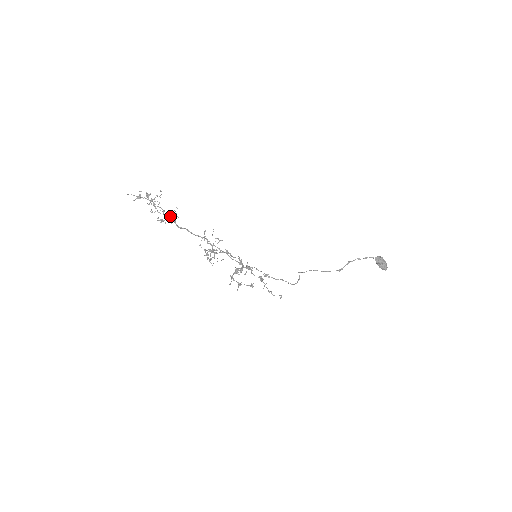
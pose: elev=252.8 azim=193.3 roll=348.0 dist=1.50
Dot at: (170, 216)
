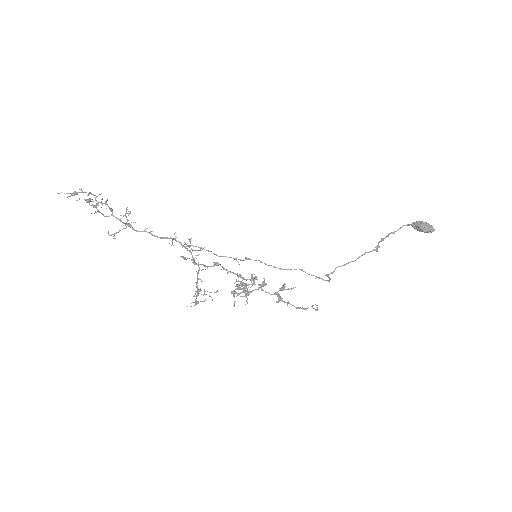
Dot at: (123, 223)
